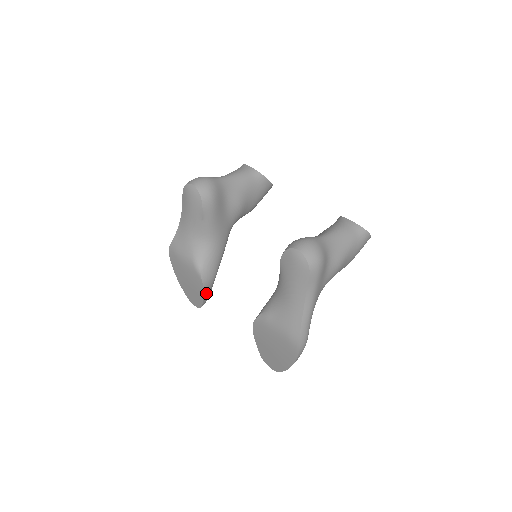
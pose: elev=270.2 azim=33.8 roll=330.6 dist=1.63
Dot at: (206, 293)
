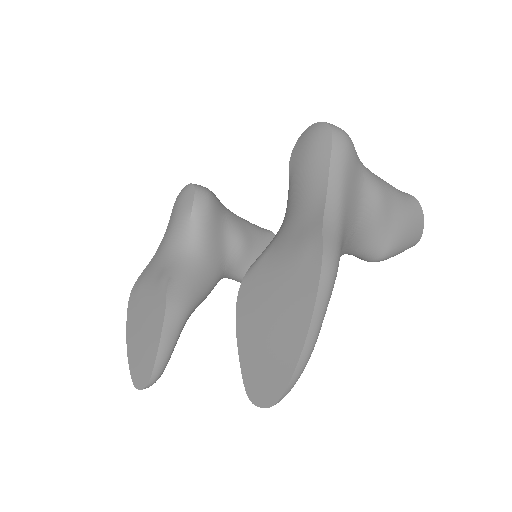
Dot at: (167, 332)
